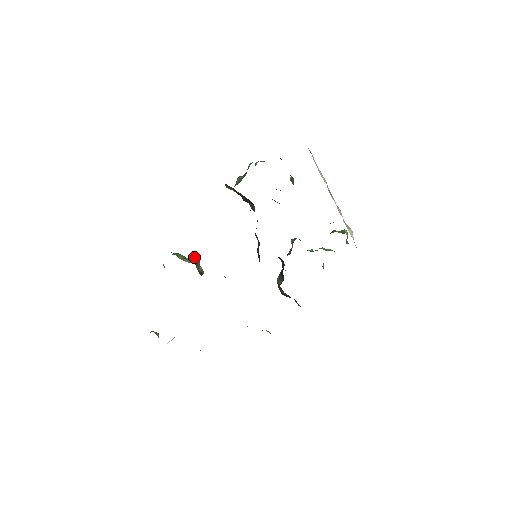
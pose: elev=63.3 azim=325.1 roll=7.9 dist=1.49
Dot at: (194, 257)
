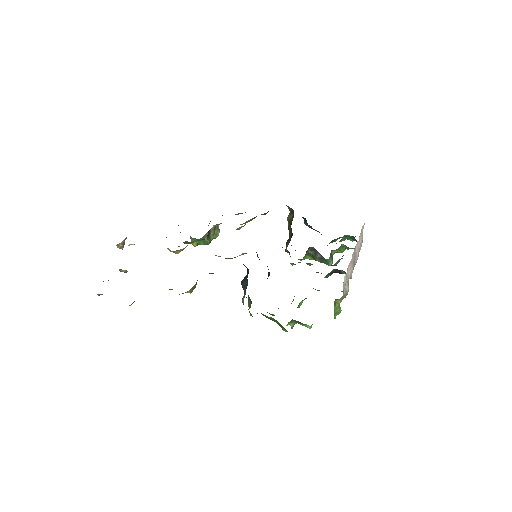
Dot at: occluded
